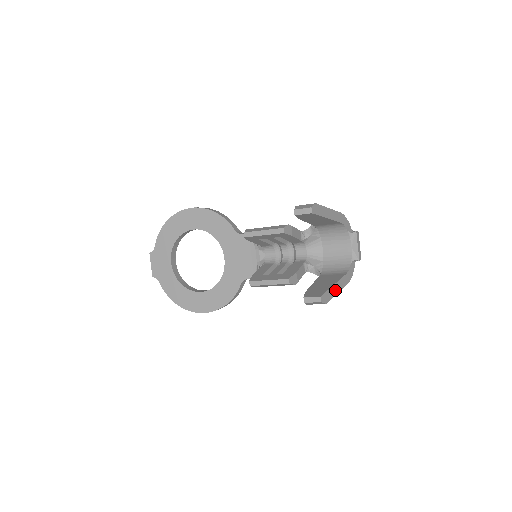
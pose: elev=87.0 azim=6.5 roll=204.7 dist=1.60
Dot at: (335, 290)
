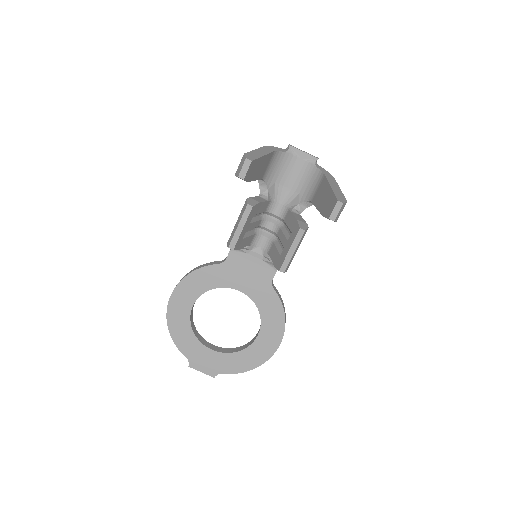
Dot at: (336, 189)
